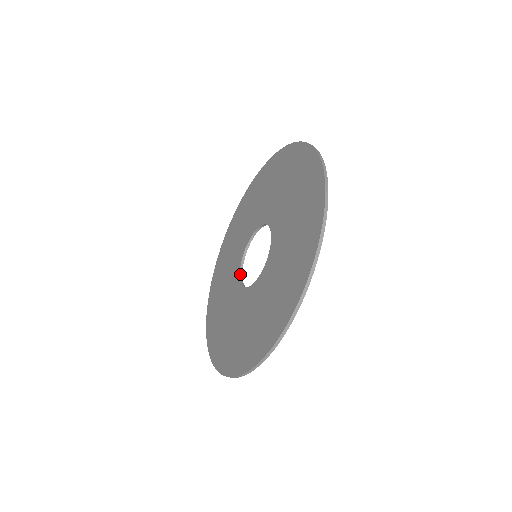
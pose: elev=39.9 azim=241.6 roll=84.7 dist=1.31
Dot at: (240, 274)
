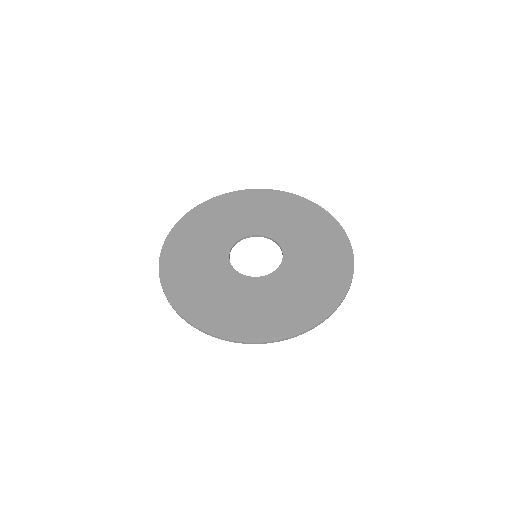
Dot at: (233, 246)
